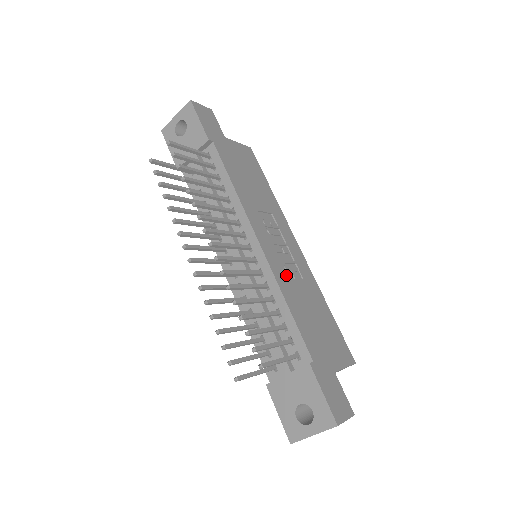
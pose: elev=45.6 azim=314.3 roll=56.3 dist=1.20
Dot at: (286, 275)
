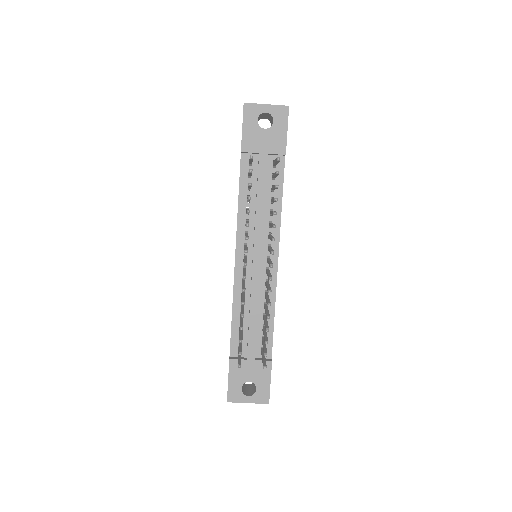
Dot at: occluded
